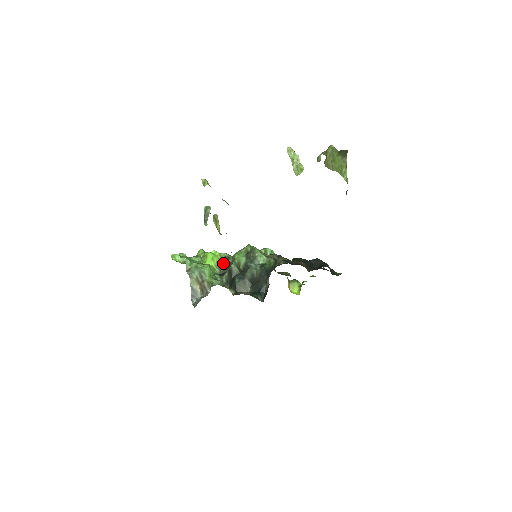
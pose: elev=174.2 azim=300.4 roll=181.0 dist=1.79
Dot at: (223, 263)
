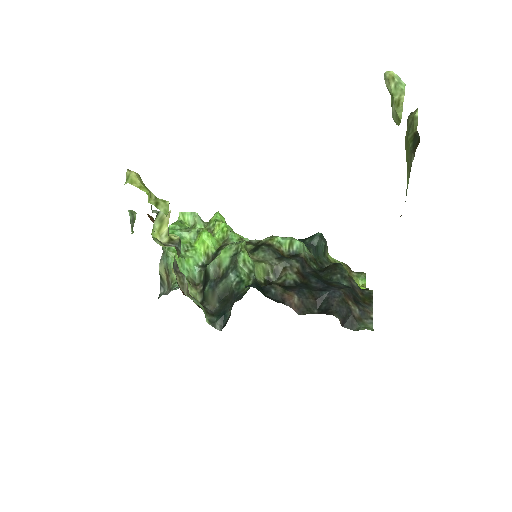
Dot at: (216, 250)
